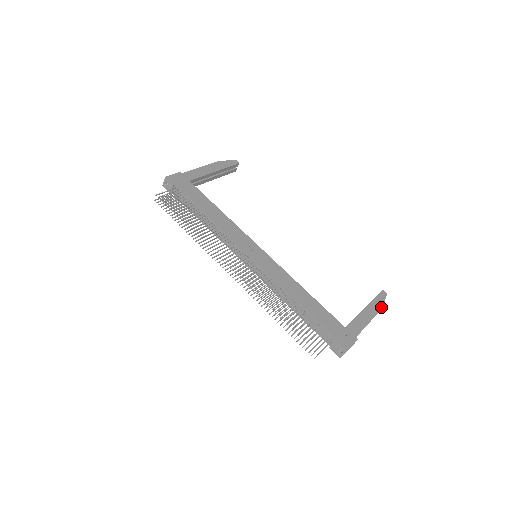
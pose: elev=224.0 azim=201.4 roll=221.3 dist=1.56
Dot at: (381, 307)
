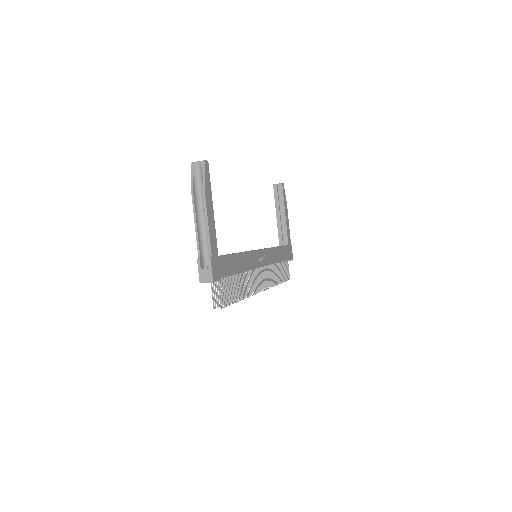
Dot at: (286, 202)
